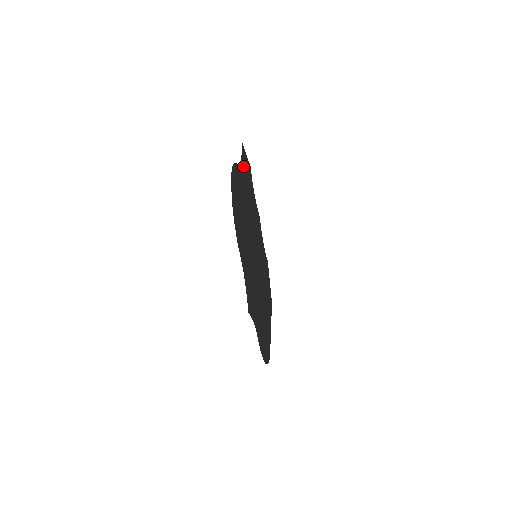
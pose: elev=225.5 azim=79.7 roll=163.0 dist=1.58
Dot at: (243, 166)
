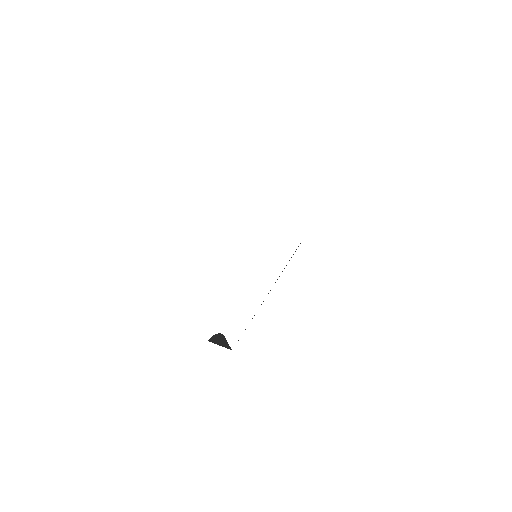
Dot at: occluded
